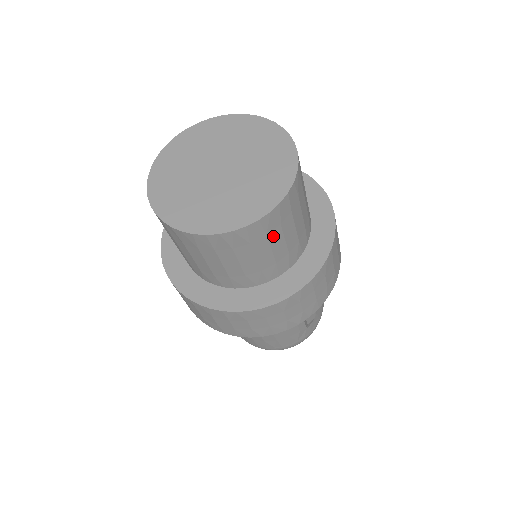
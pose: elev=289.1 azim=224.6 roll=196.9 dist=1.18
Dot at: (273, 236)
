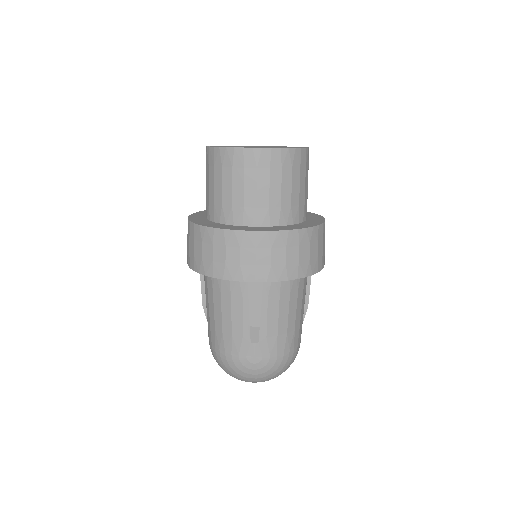
Dot at: (249, 175)
